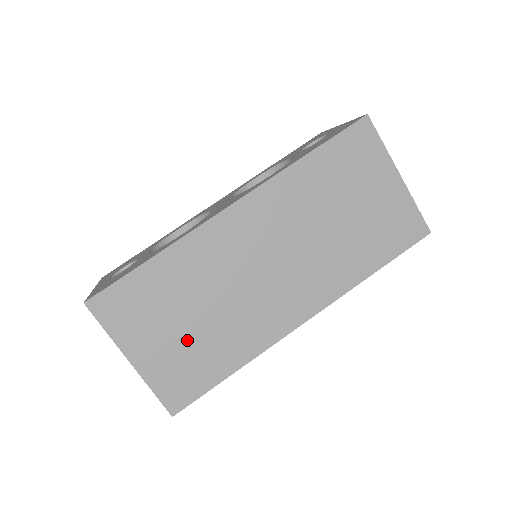
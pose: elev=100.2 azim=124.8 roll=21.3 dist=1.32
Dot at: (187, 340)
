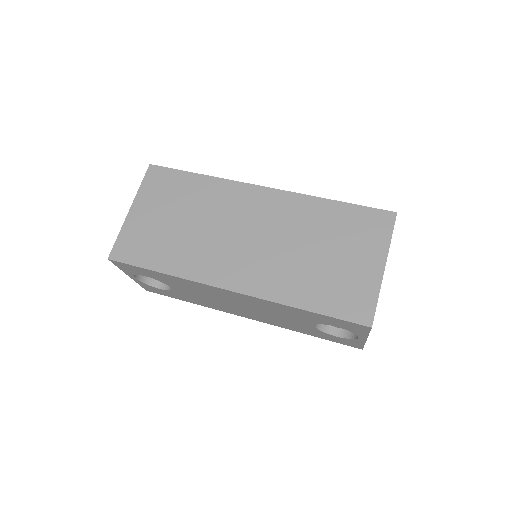
Dot at: (164, 228)
